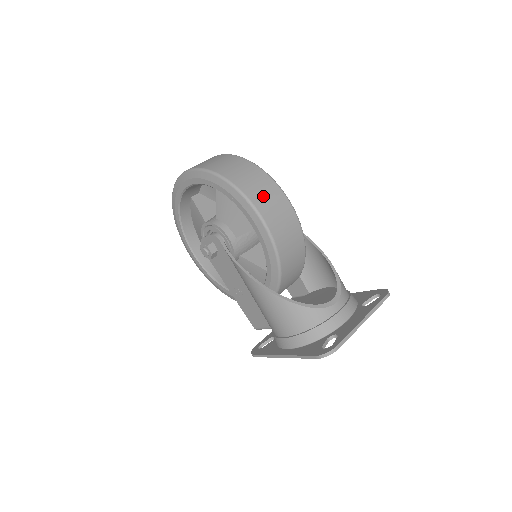
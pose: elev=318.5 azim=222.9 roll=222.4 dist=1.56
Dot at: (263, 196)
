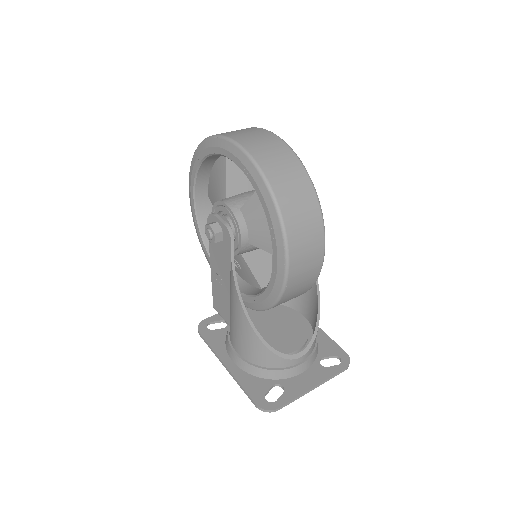
Dot at: (303, 245)
